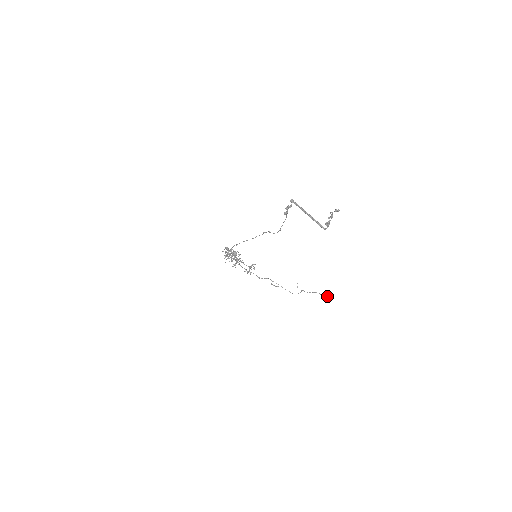
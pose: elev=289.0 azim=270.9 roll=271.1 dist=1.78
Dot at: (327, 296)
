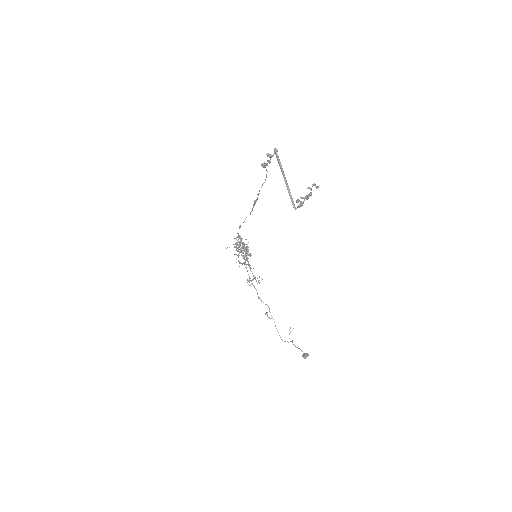
Dot at: (305, 356)
